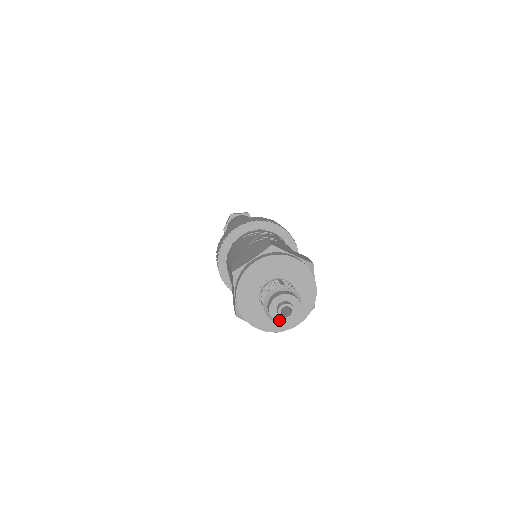
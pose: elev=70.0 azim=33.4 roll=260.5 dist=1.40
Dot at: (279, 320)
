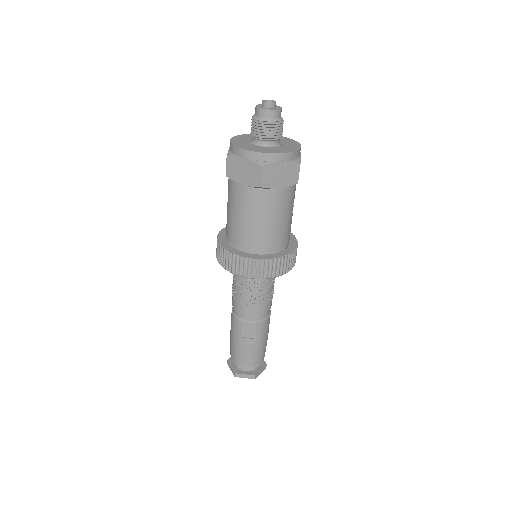
Dot at: (273, 109)
